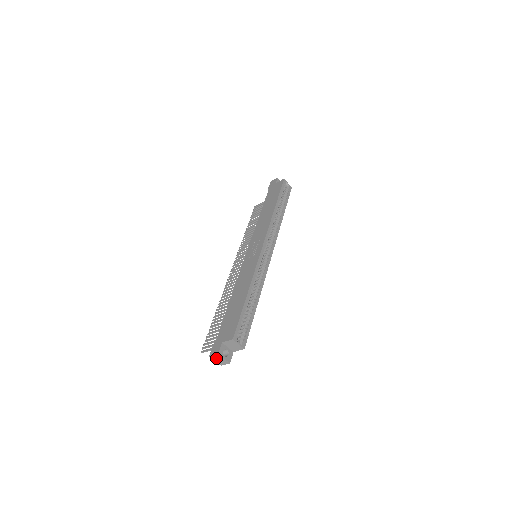
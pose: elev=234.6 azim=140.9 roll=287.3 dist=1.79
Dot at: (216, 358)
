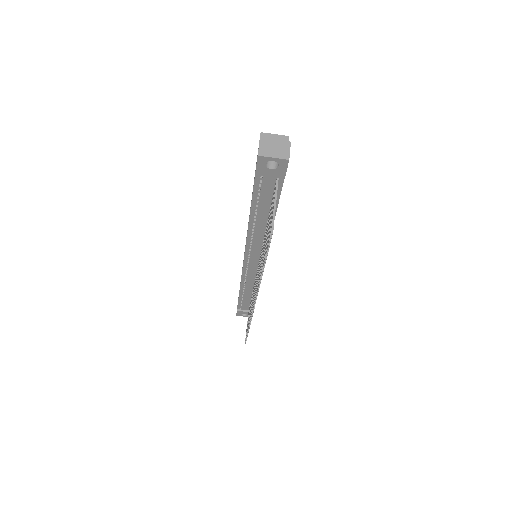
Dot at: (268, 150)
